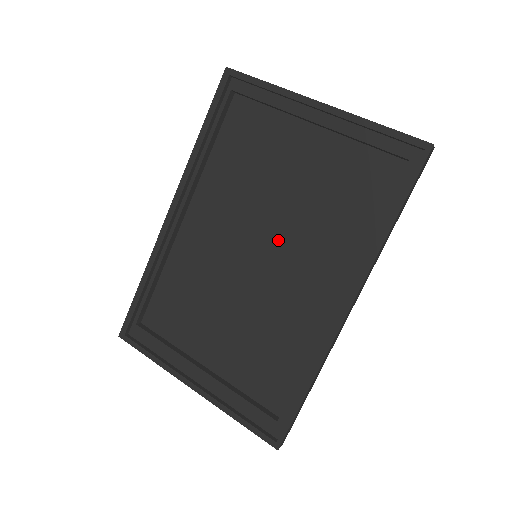
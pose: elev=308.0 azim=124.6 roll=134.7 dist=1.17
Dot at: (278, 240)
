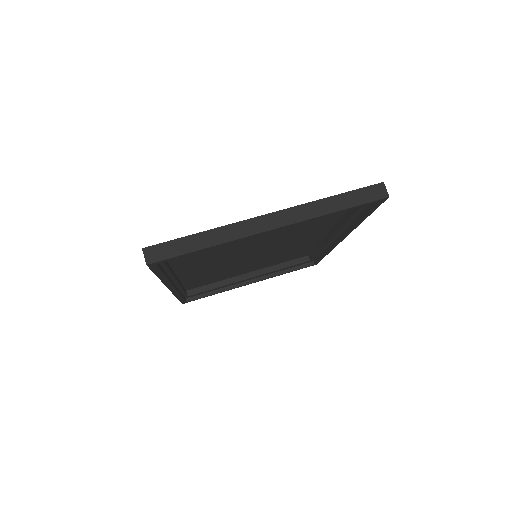
Dot at: (267, 246)
